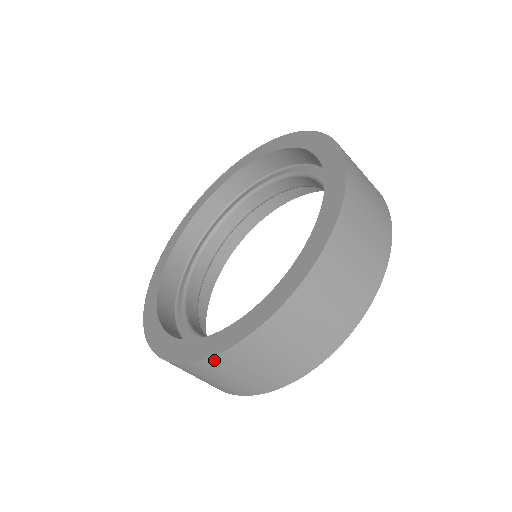
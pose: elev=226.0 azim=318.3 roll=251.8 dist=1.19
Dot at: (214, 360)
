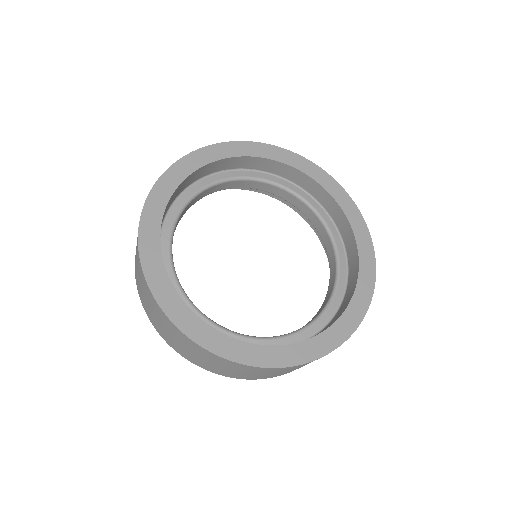
Dot at: (246, 366)
